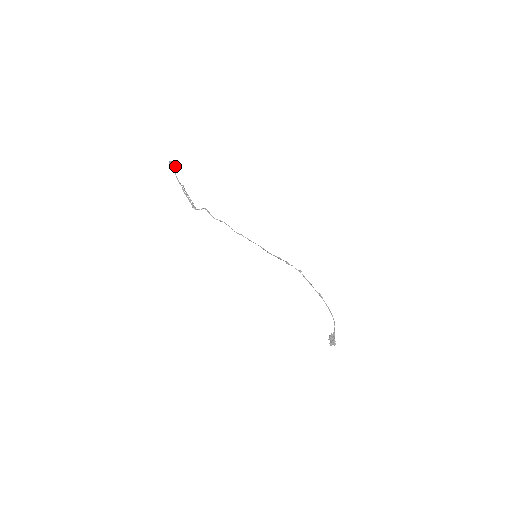
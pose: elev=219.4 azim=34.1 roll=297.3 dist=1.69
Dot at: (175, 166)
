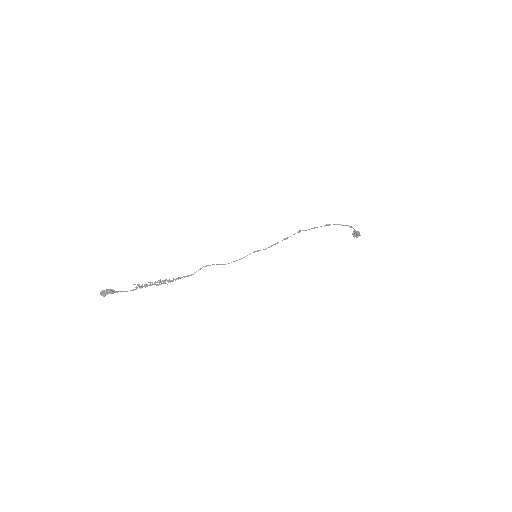
Dot at: (112, 293)
